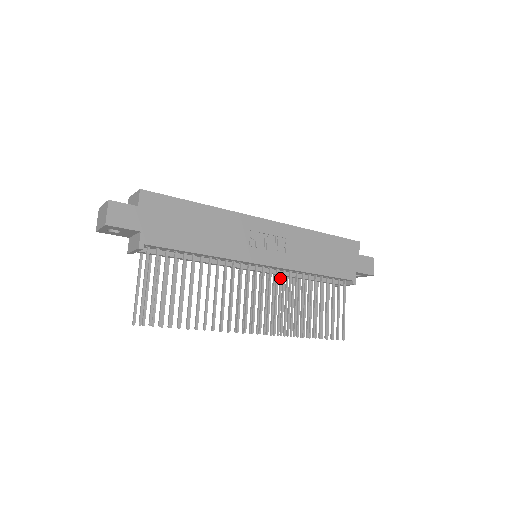
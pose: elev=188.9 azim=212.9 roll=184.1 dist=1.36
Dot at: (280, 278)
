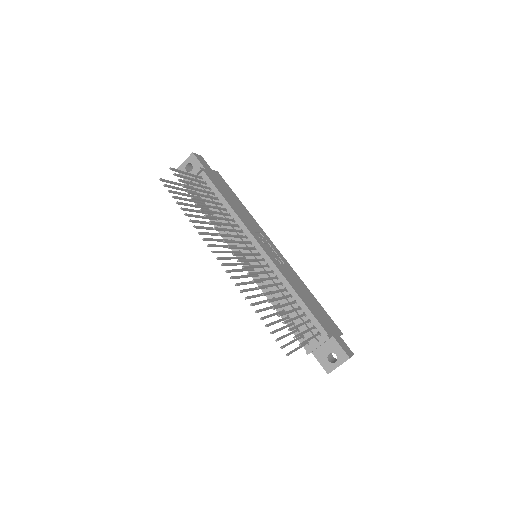
Dot at: occluded
